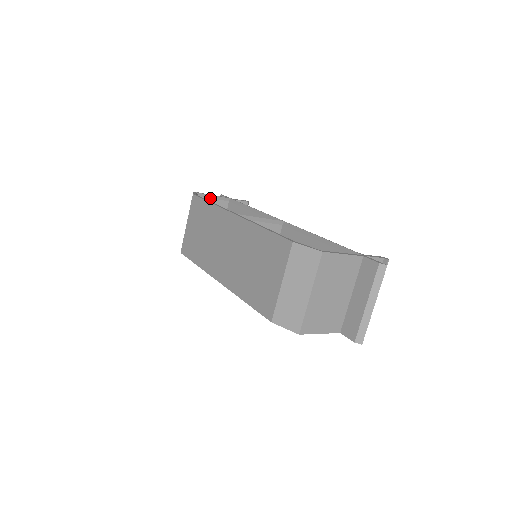
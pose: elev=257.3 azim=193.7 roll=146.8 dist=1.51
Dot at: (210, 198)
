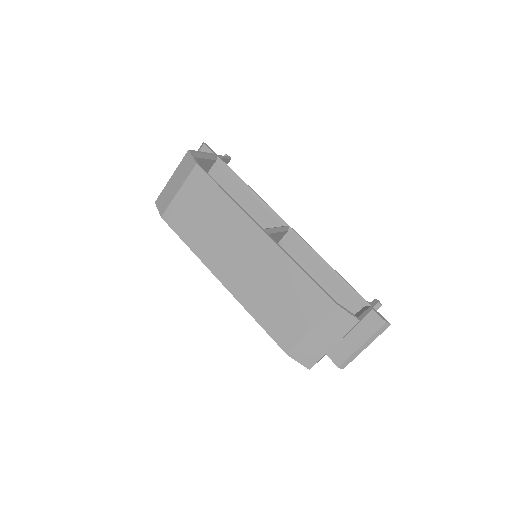
Dot at: (202, 158)
